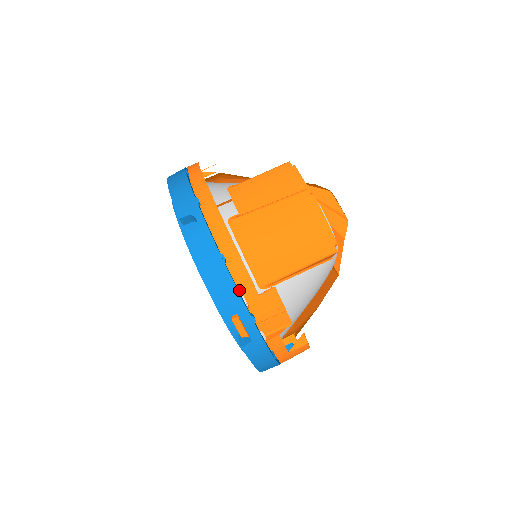
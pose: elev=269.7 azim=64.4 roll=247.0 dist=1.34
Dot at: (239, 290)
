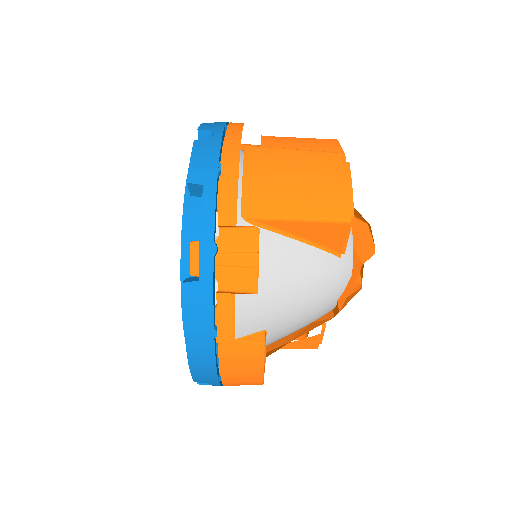
Dot at: (217, 217)
